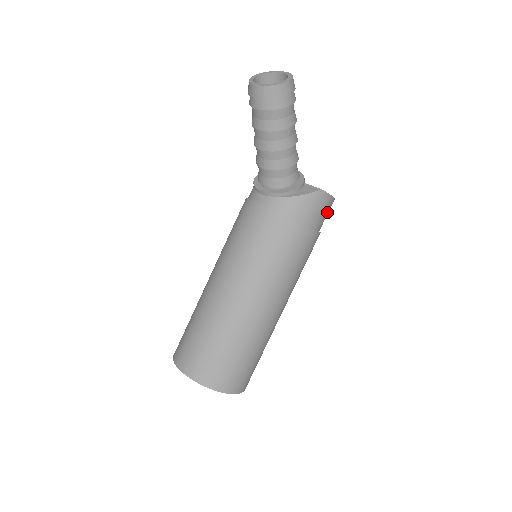
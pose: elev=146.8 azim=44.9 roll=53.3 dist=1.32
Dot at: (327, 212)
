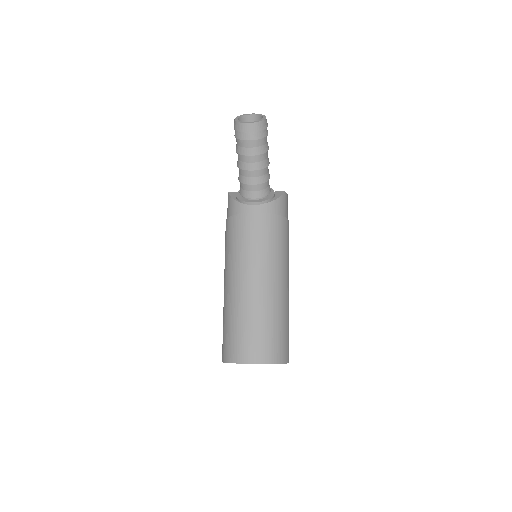
Dot at: occluded
